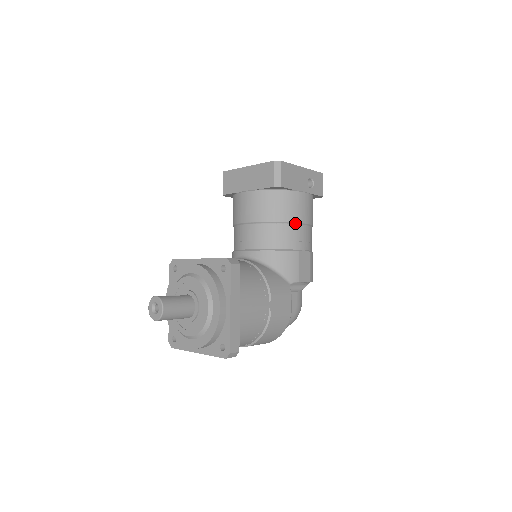
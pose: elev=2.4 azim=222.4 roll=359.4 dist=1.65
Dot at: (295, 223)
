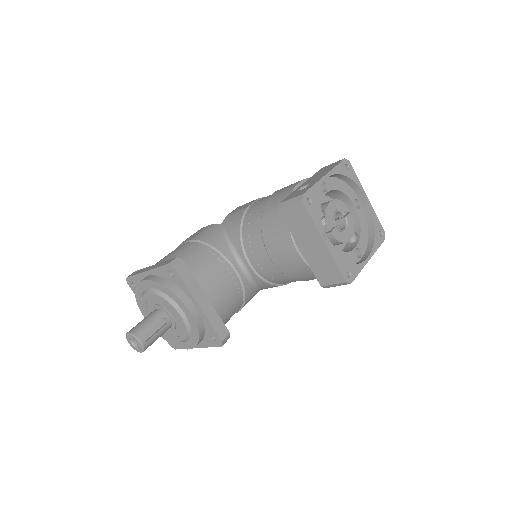
Dot at: occluded
